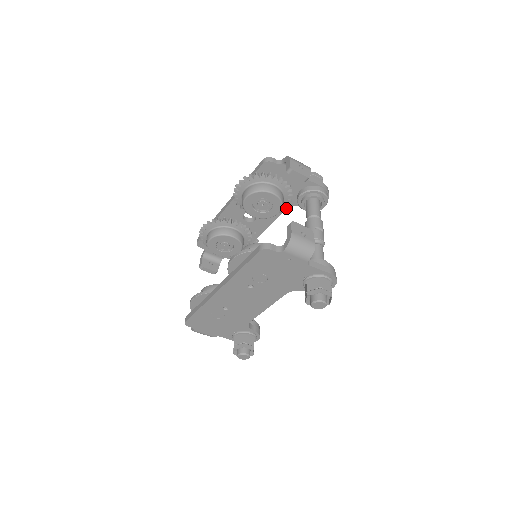
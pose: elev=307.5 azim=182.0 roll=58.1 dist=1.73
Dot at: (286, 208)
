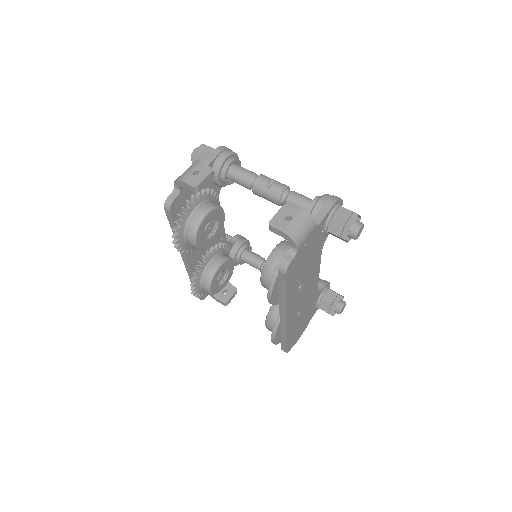
Dot at: occluded
